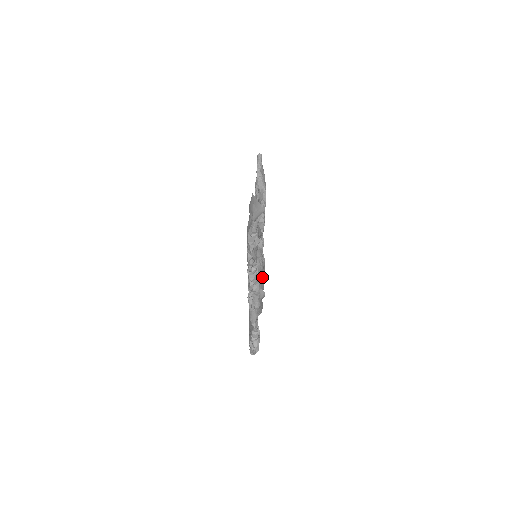
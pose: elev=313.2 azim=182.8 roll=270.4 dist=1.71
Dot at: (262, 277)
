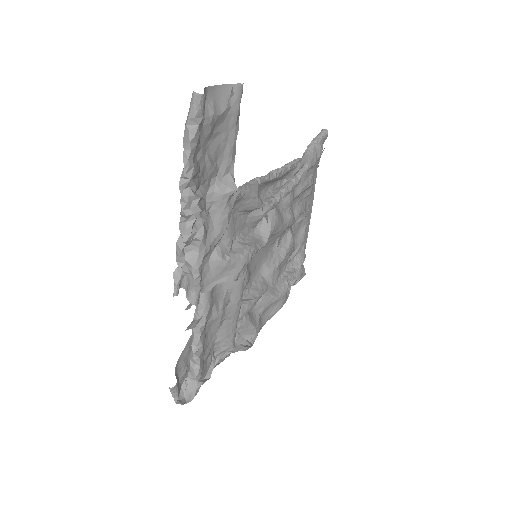
Dot at: (257, 296)
